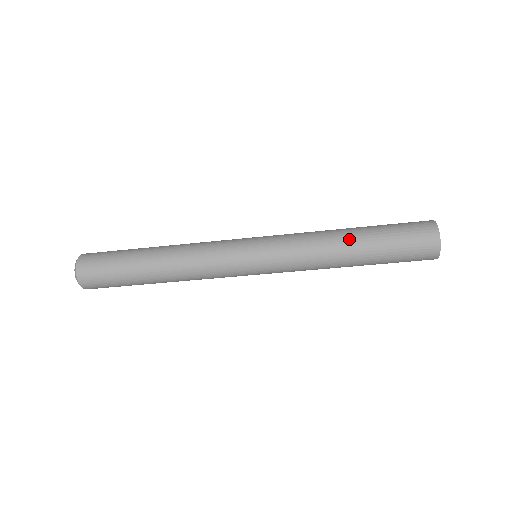
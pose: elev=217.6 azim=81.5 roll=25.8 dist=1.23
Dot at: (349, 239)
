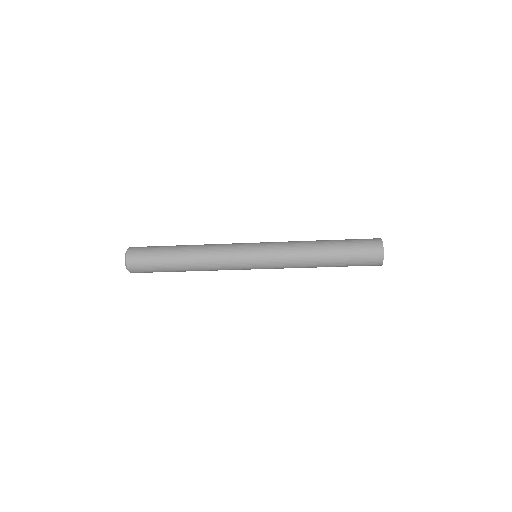
Dot at: (321, 241)
